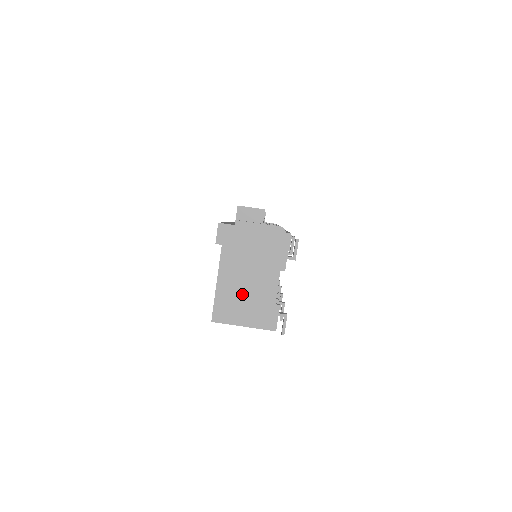
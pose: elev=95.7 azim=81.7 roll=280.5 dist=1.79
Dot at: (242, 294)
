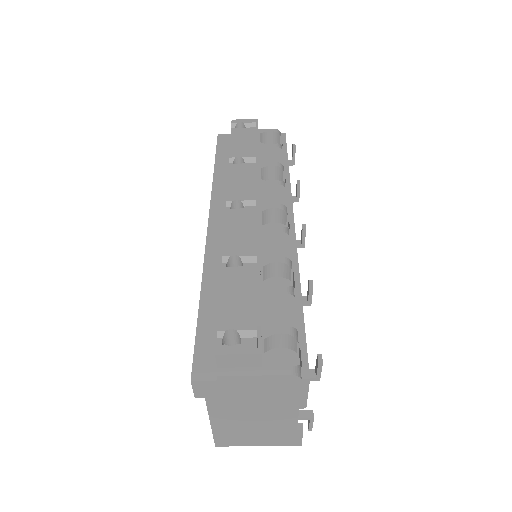
Dot at: (249, 428)
